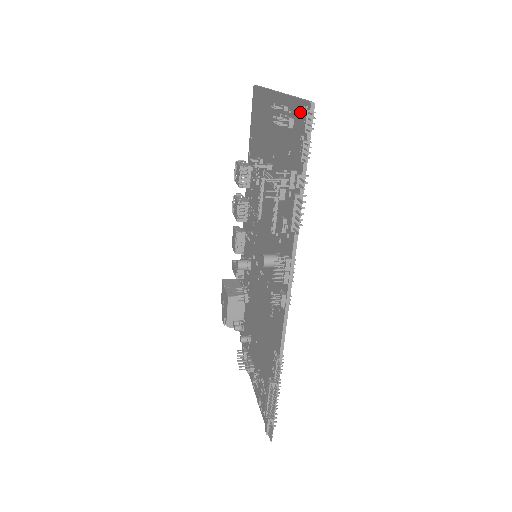
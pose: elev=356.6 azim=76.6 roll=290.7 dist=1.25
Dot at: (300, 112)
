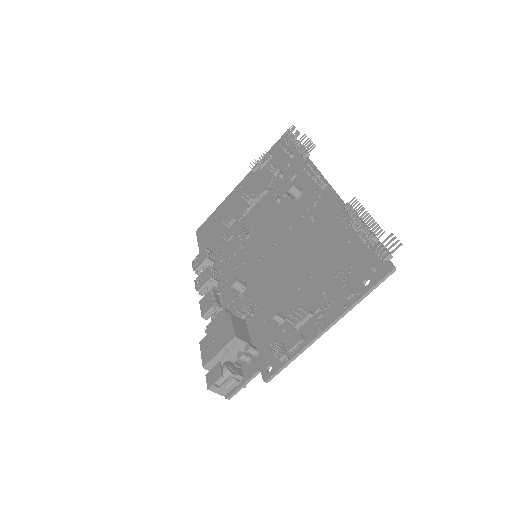
Dot at: (277, 145)
